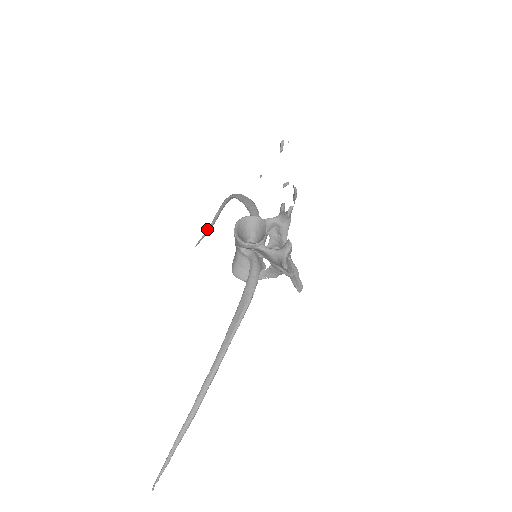
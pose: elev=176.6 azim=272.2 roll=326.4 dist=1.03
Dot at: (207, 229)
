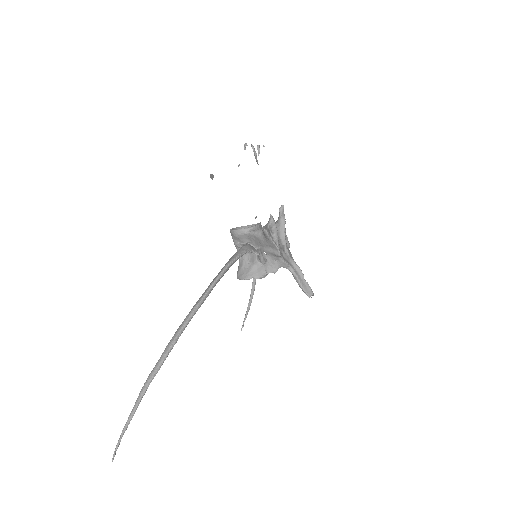
Dot at: (248, 304)
